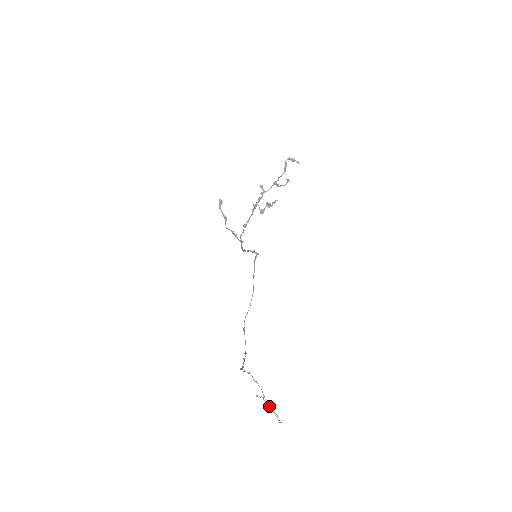
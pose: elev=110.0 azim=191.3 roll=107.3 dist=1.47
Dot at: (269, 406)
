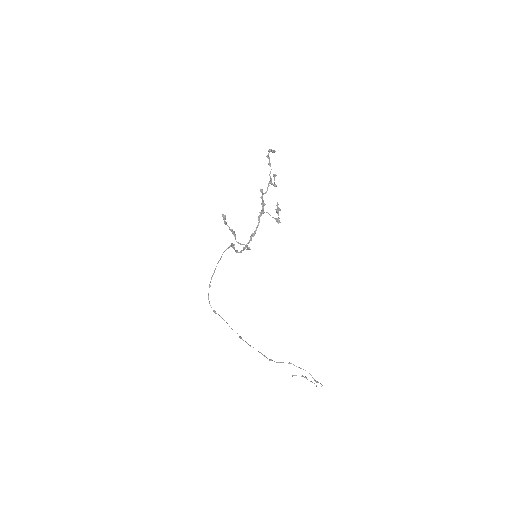
Dot at: (317, 382)
